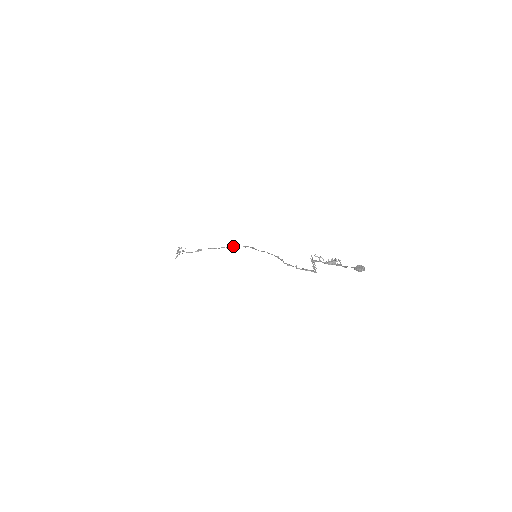
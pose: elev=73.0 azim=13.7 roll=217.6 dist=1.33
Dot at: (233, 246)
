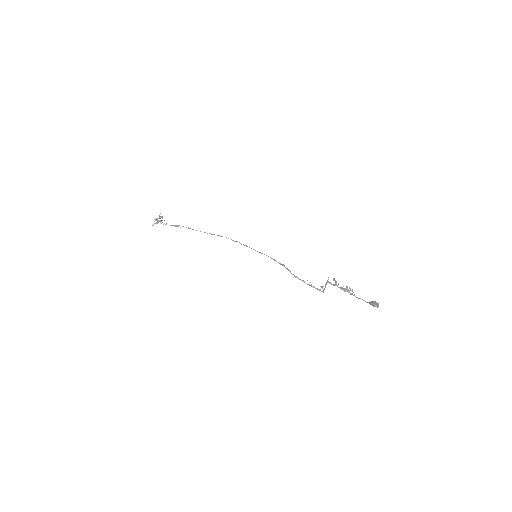
Dot at: (219, 235)
